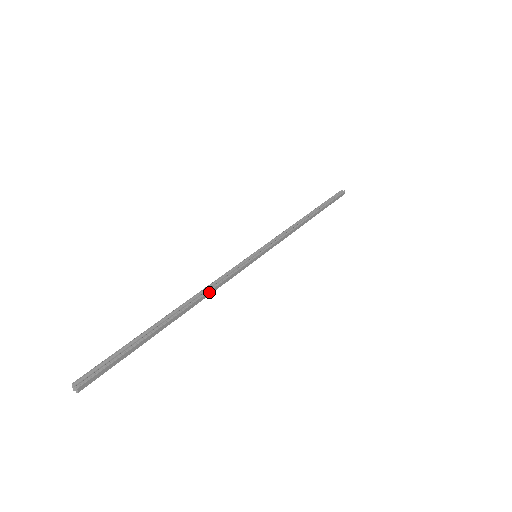
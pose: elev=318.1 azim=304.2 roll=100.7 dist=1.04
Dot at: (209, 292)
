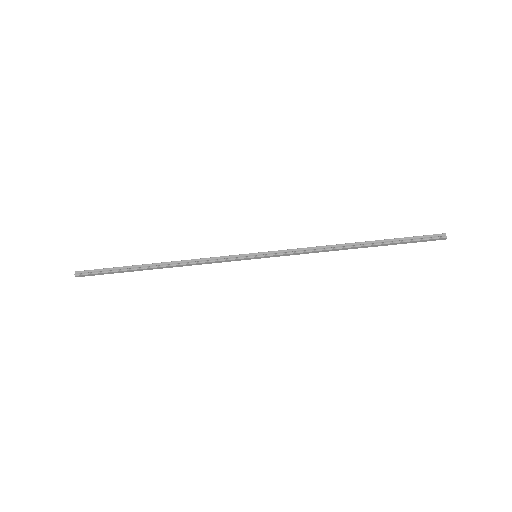
Dot at: (189, 264)
